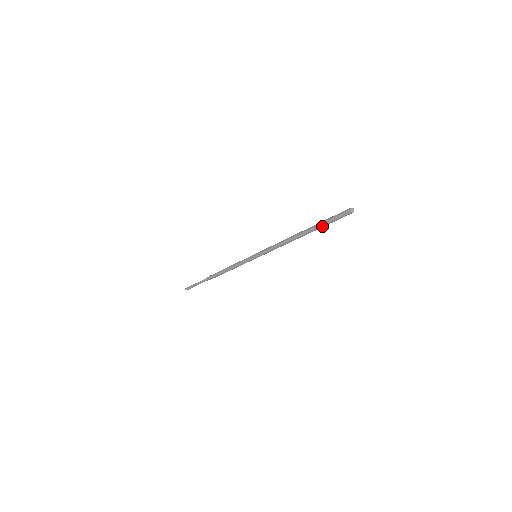
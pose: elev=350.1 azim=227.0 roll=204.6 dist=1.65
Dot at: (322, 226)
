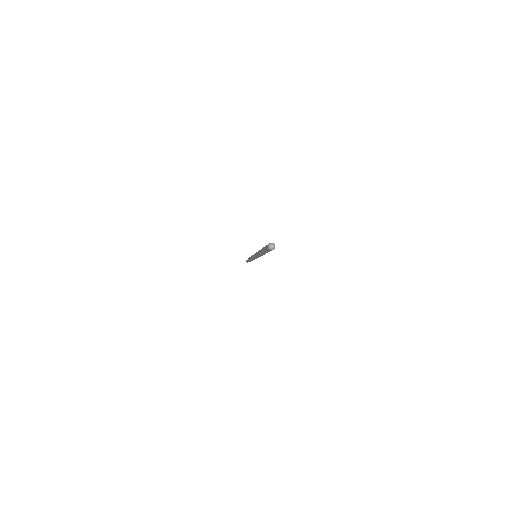
Dot at: (265, 252)
